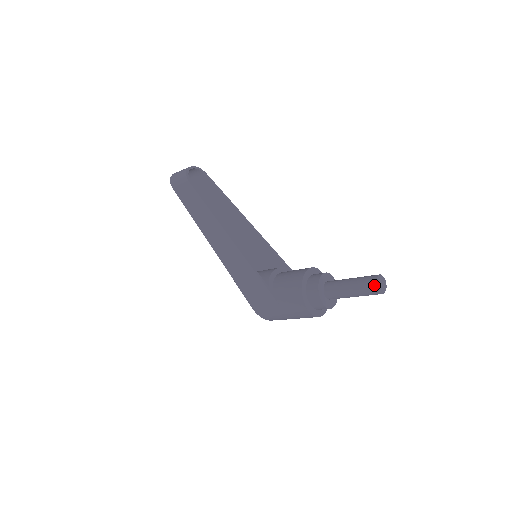
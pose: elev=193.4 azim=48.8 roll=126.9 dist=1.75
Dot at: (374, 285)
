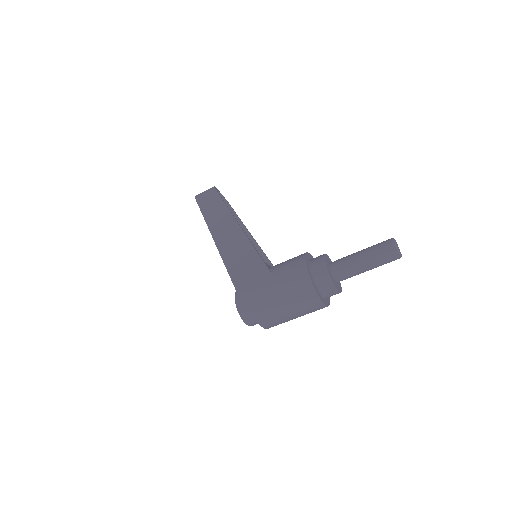
Dot at: (389, 240)
